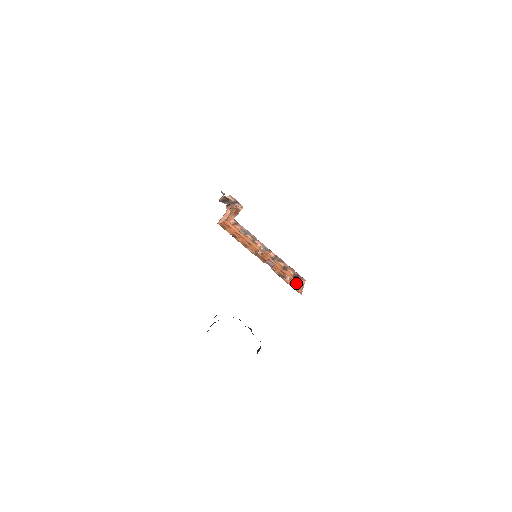
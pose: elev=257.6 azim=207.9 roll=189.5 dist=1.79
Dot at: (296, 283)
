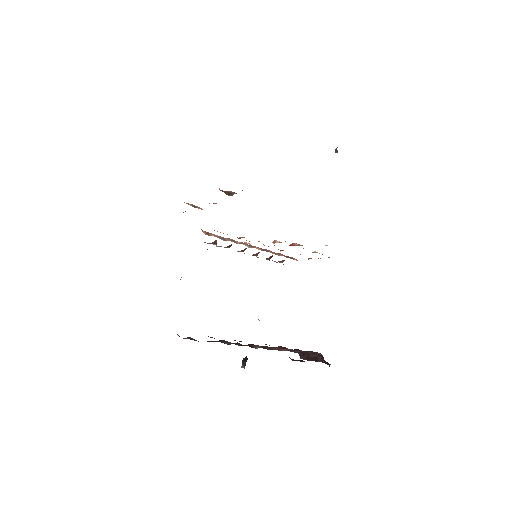
Dot at: occluded
